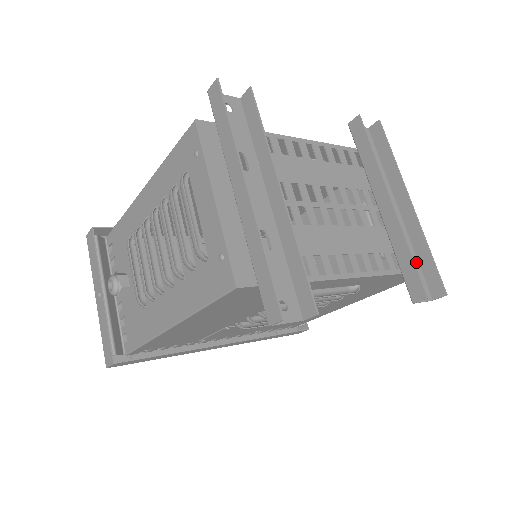
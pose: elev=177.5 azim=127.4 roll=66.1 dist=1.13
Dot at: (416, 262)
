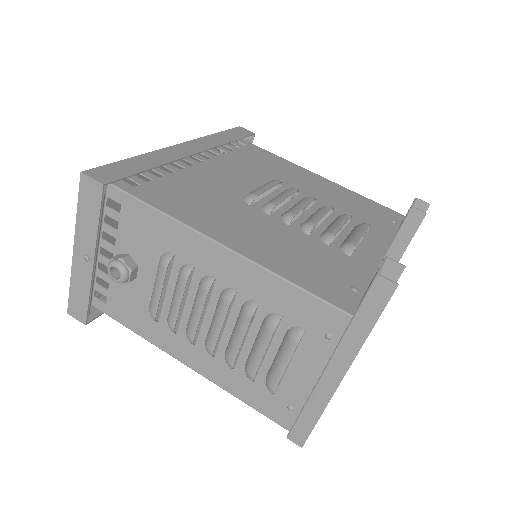
Dot at: occluded
